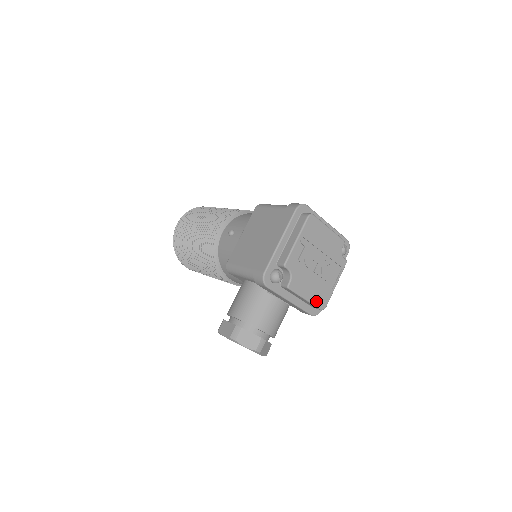
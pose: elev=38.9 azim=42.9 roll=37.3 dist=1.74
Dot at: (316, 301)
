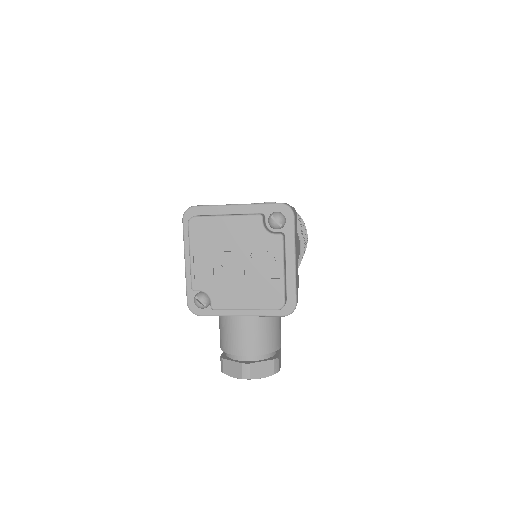
Dot at: (263, 304)
